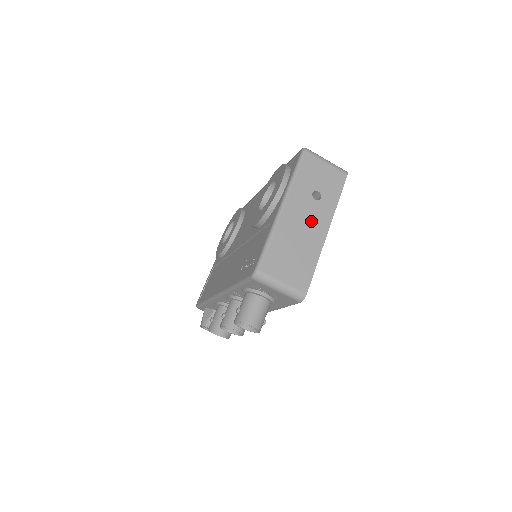
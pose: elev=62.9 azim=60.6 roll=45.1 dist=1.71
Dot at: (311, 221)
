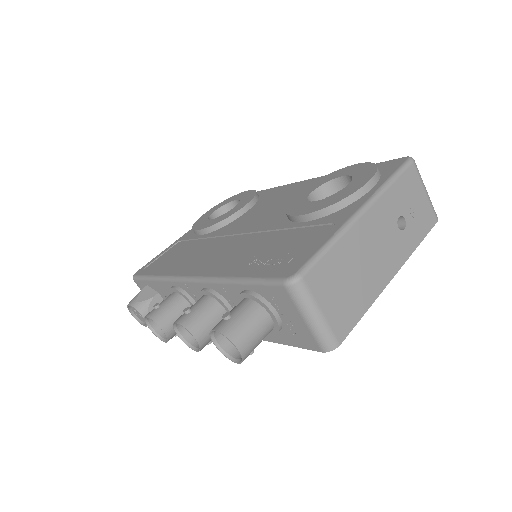
Dot at: (384, 251)
